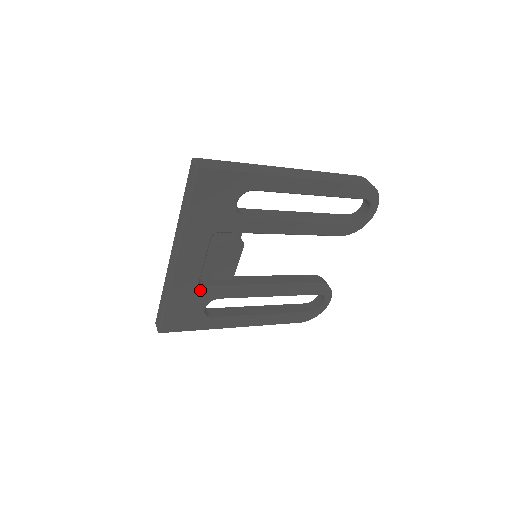
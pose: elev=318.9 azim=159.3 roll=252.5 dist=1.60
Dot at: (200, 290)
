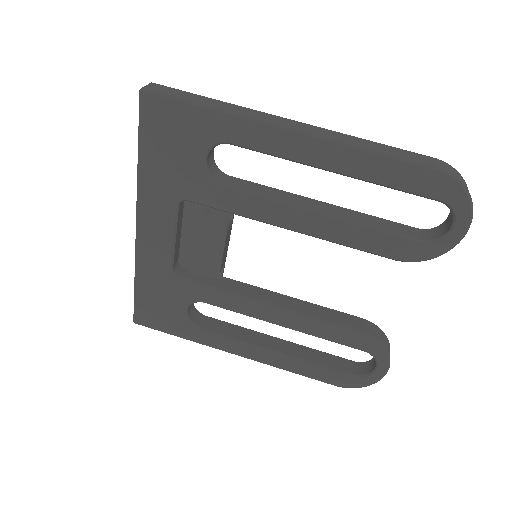
Dot at: (175, 281)
